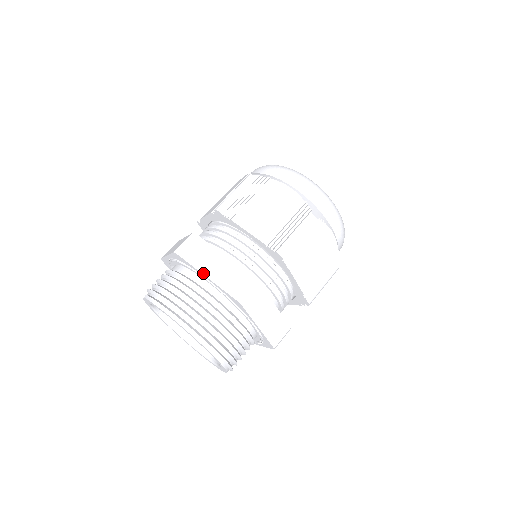
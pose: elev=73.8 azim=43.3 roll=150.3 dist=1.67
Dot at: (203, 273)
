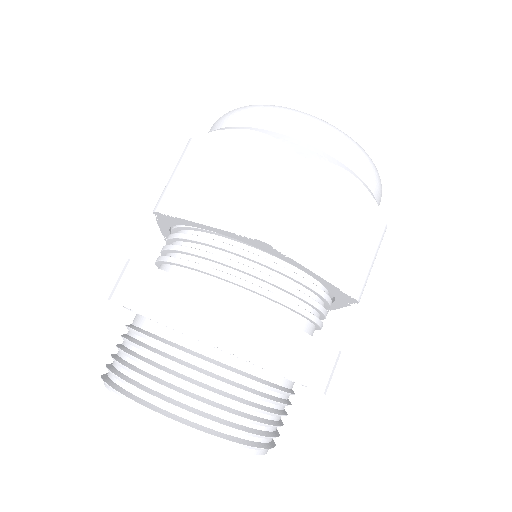
Dot at: (152, 317)
